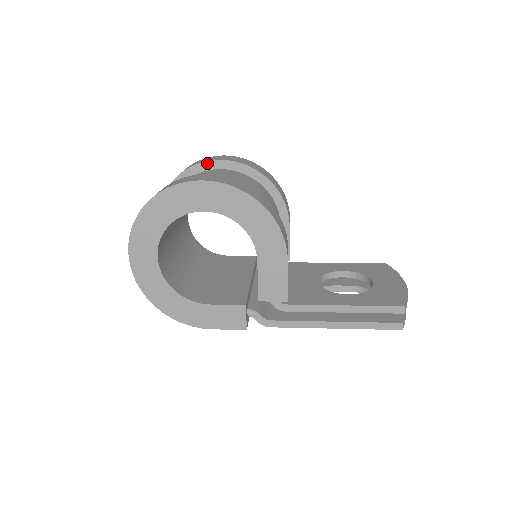
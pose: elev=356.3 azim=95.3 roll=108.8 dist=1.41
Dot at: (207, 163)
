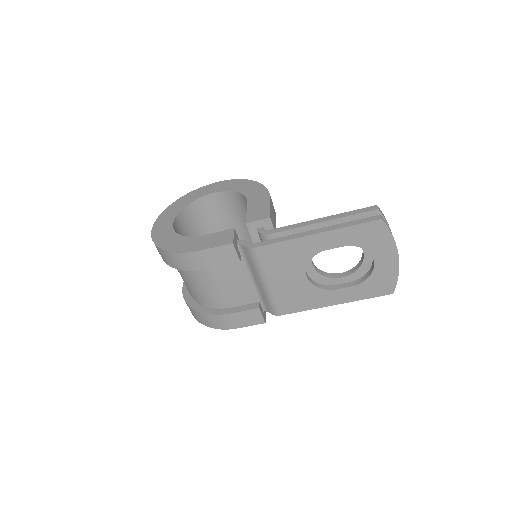
Dot at: occluded
